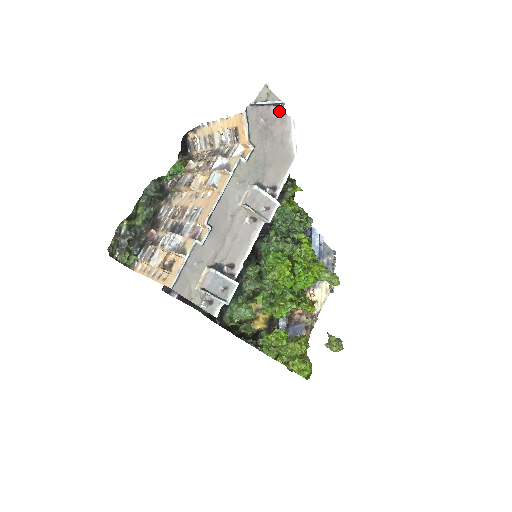
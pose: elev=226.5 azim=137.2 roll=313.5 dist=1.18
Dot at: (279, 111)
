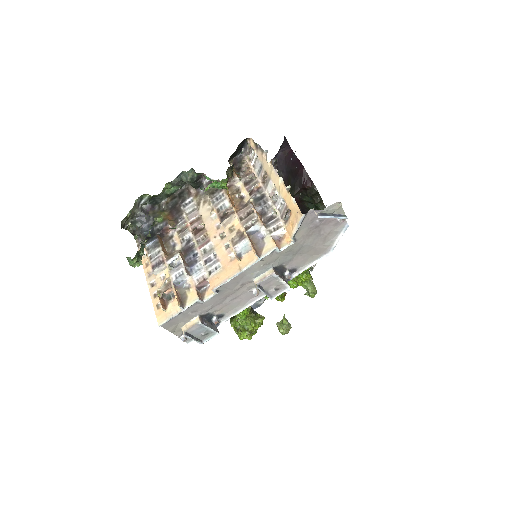
Dot at: occluded
